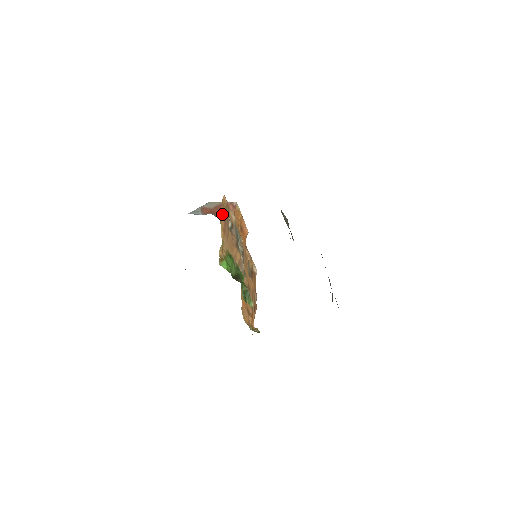
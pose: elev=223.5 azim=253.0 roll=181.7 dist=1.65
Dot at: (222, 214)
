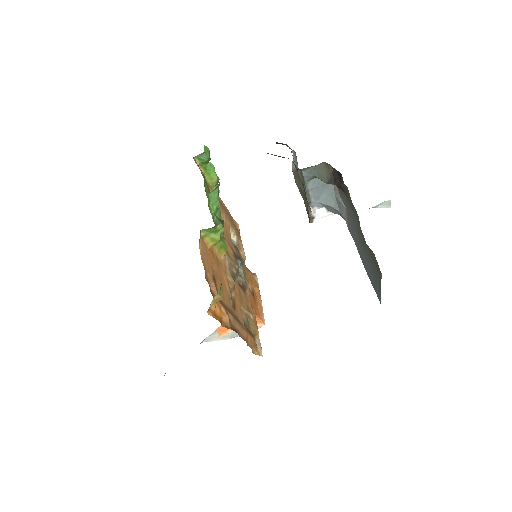
Dot at: (226, 209)
